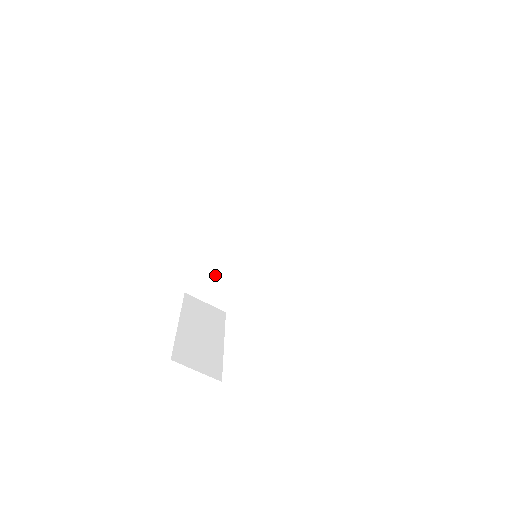
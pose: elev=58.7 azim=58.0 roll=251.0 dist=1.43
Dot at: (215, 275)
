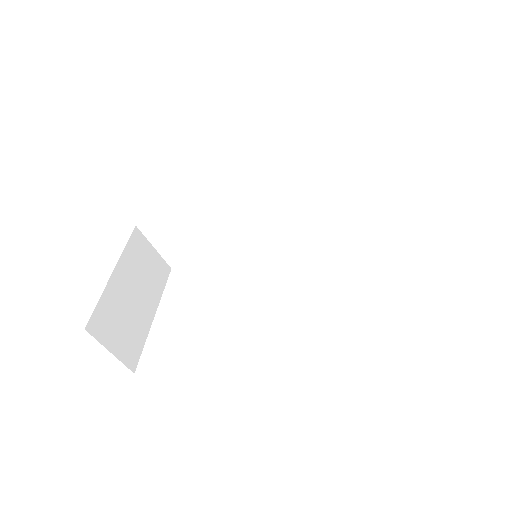
Dot at: (184, 227)
